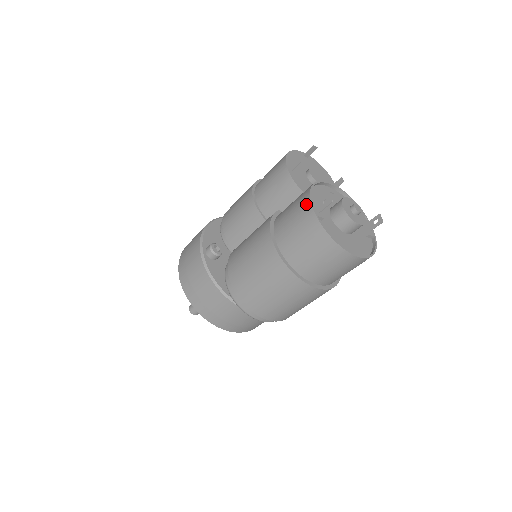
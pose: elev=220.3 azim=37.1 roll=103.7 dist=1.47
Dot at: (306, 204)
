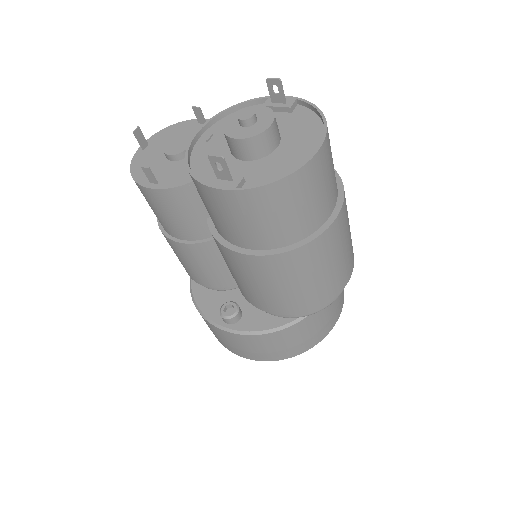
Dot at: (212, 195)
